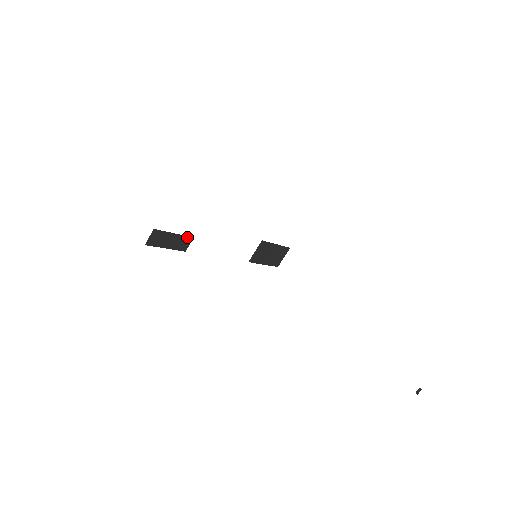
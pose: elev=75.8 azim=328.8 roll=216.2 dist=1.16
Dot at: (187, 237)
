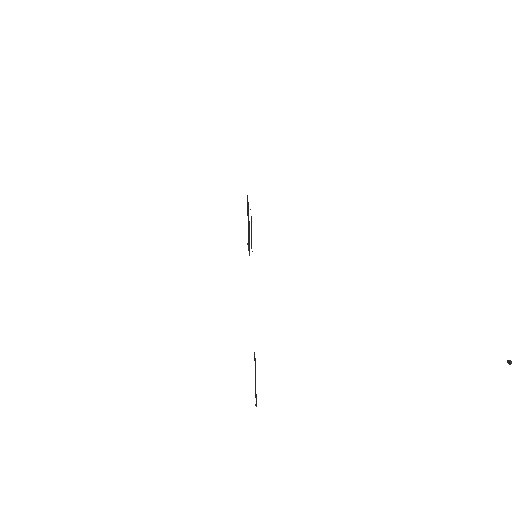
Dot at: (254, 359)
